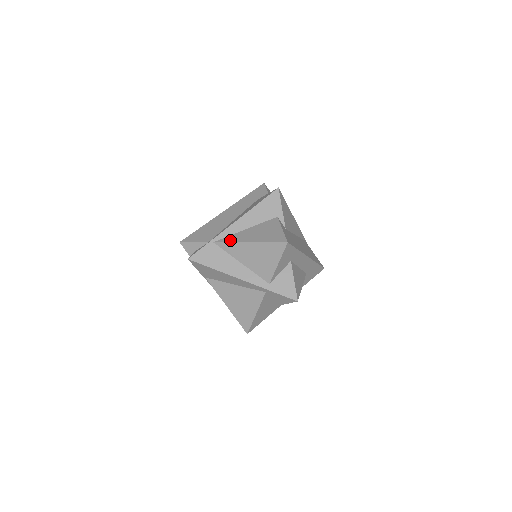
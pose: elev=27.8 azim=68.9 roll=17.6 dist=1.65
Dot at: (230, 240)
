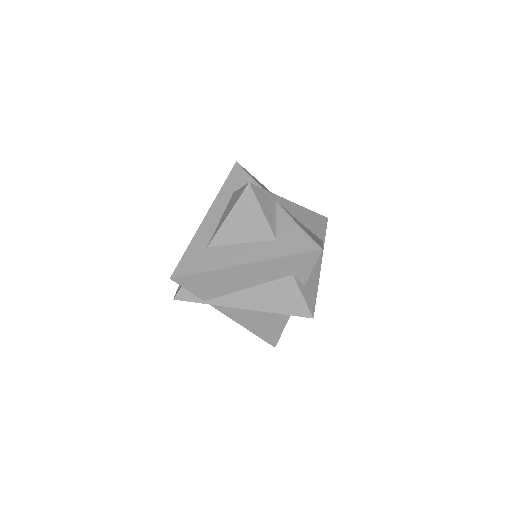
Dot at: (227, 314)
